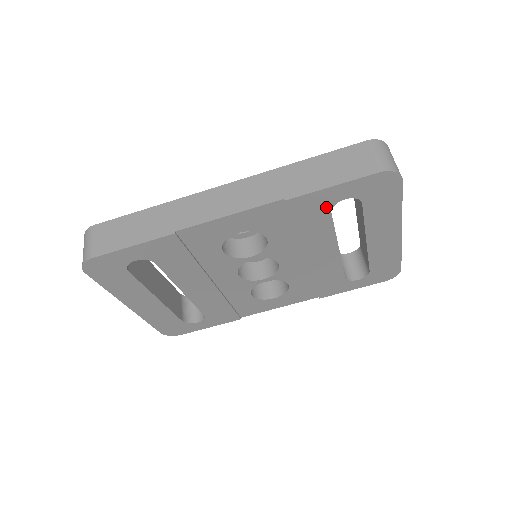
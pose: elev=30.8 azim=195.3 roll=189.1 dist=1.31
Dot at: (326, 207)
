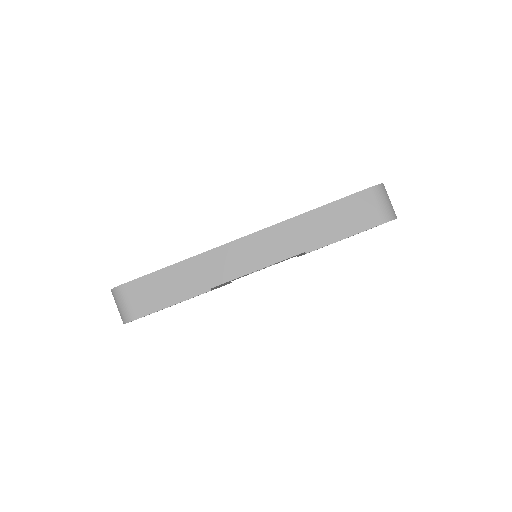
Dot at: occluded
